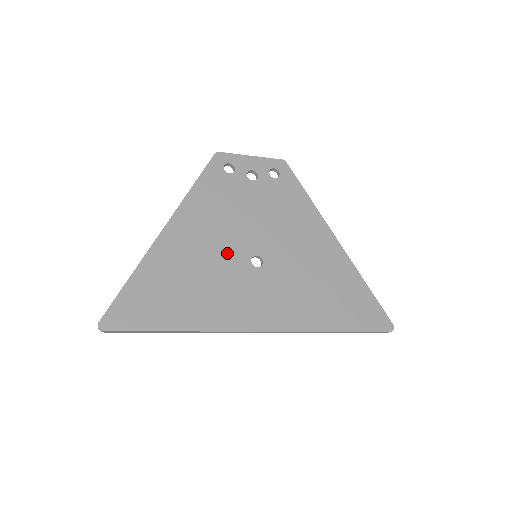
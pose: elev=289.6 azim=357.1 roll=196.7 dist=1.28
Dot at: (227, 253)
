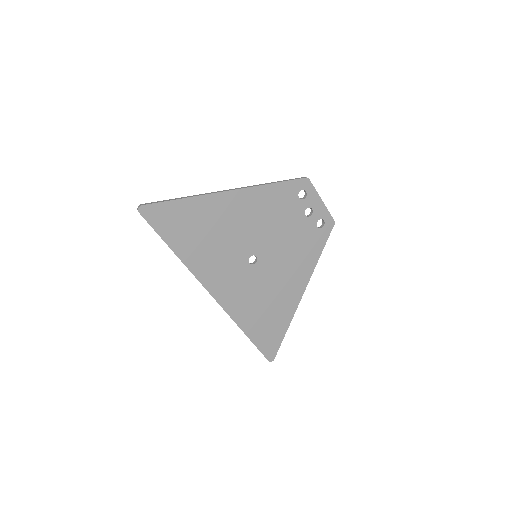
Dot at: (244, 239)
